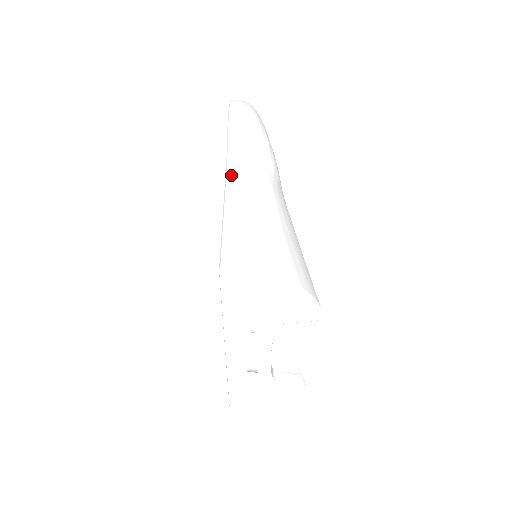
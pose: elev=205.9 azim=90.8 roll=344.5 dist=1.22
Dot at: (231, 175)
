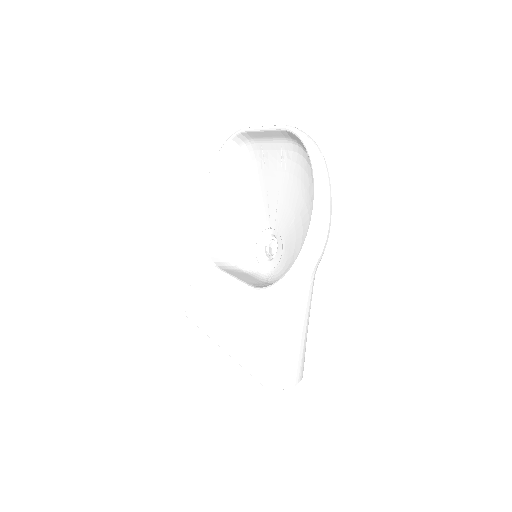
Dot at: (293, 293)
